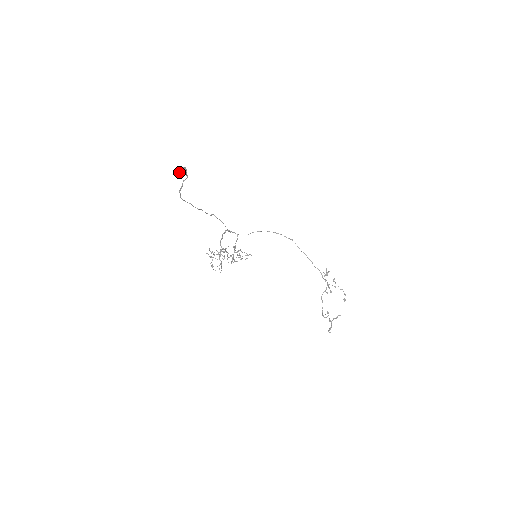
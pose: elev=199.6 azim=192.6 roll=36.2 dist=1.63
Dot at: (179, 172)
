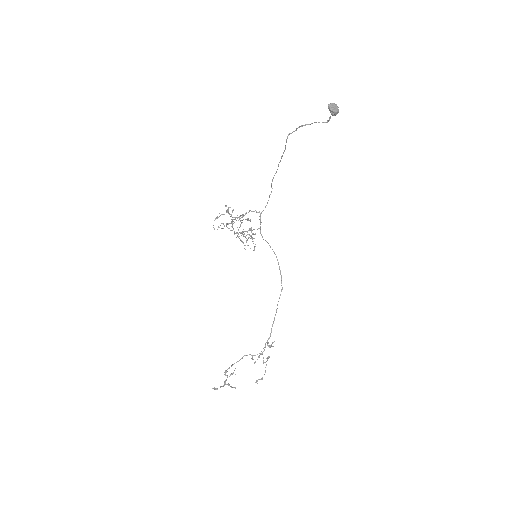
Dot at: (333, 106)
